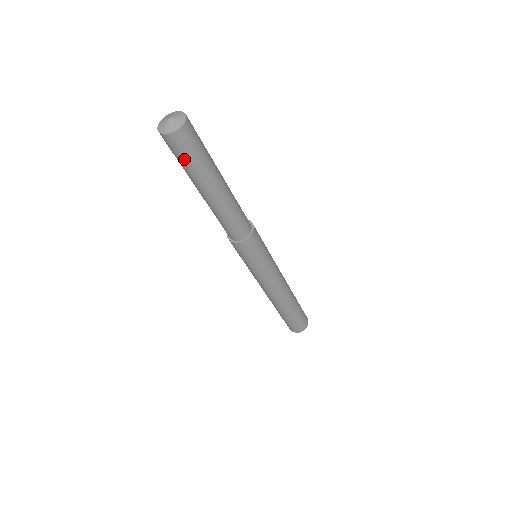
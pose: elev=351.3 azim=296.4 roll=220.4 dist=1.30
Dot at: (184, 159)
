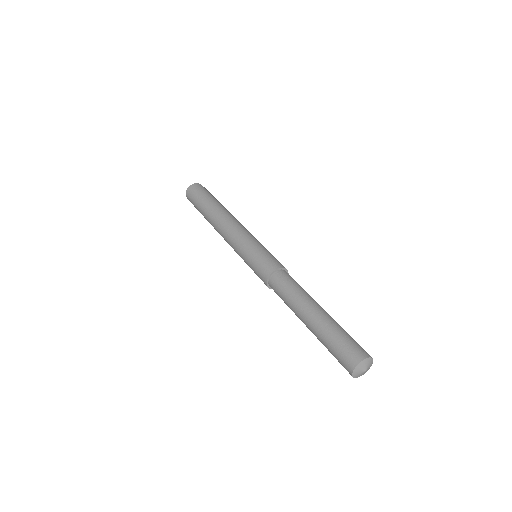
Dot at: occluded
